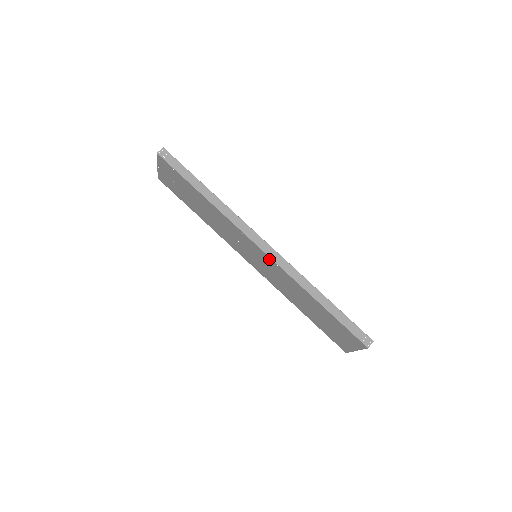
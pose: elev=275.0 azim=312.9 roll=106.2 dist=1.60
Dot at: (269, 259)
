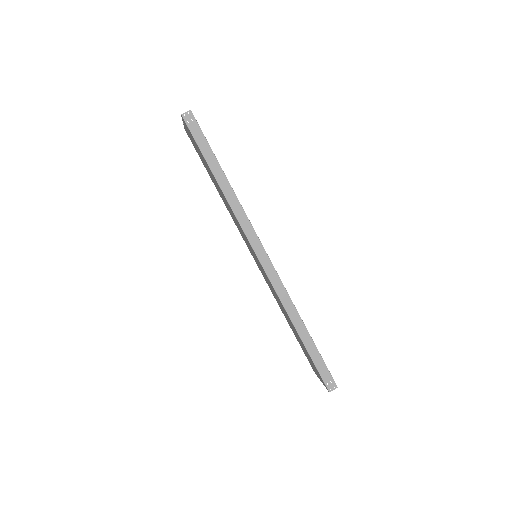
Dot at: (264, 271)
